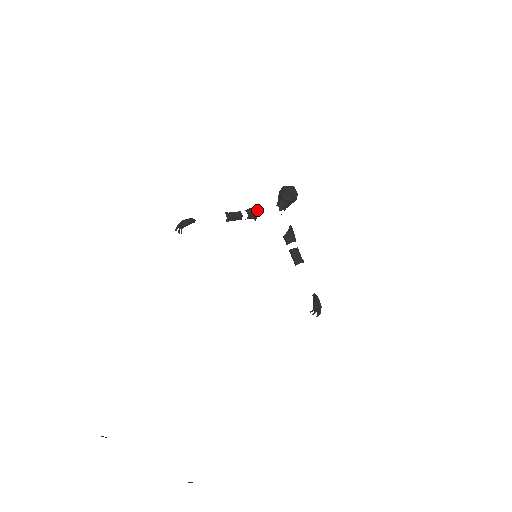
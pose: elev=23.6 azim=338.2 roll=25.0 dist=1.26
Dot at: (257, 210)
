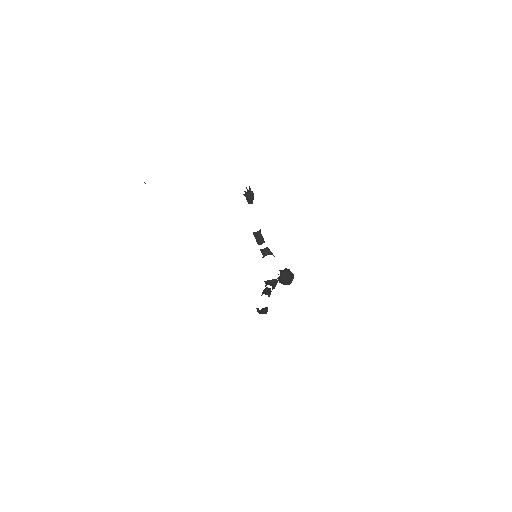
Dot at: (272, 253)
